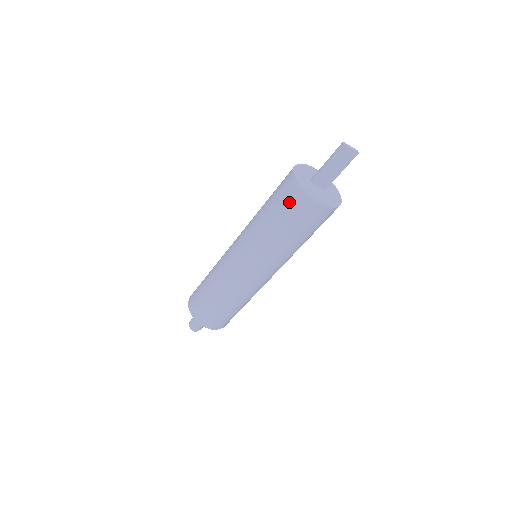
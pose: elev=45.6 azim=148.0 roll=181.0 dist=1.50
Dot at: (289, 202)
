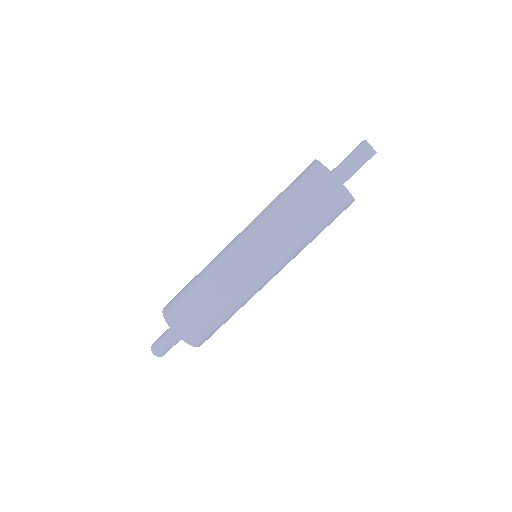
Dot at: (310, 181)
